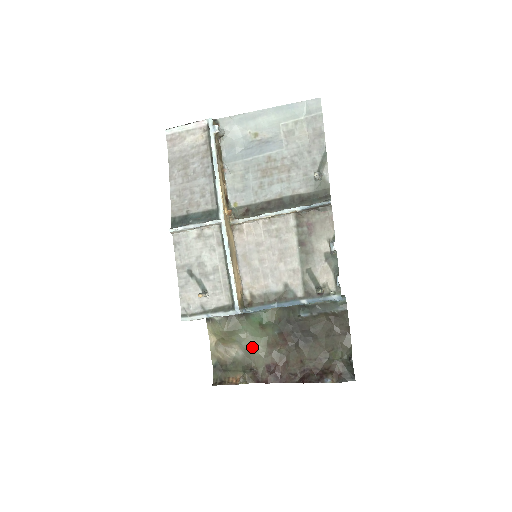
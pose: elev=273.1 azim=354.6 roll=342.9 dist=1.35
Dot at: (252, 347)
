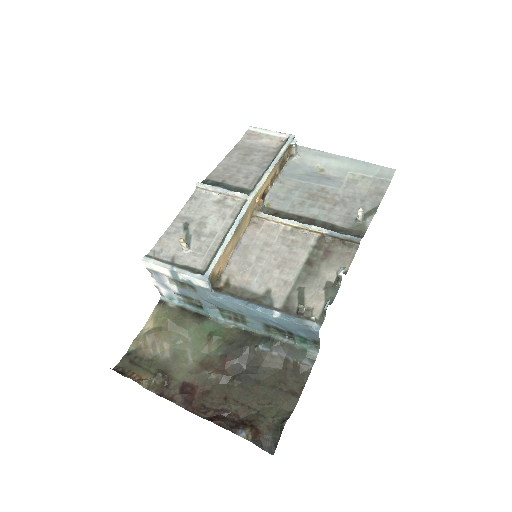
Dot at: (183, 355)
